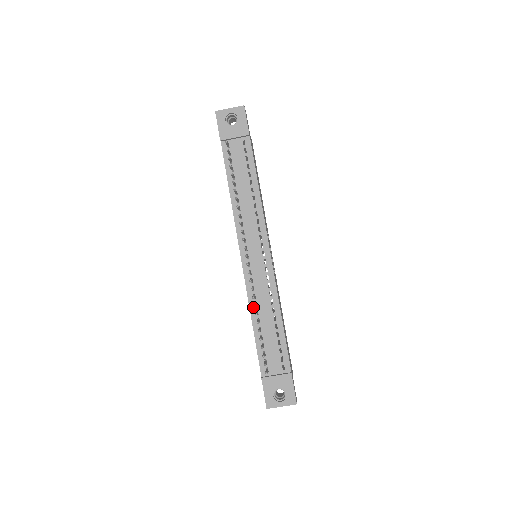
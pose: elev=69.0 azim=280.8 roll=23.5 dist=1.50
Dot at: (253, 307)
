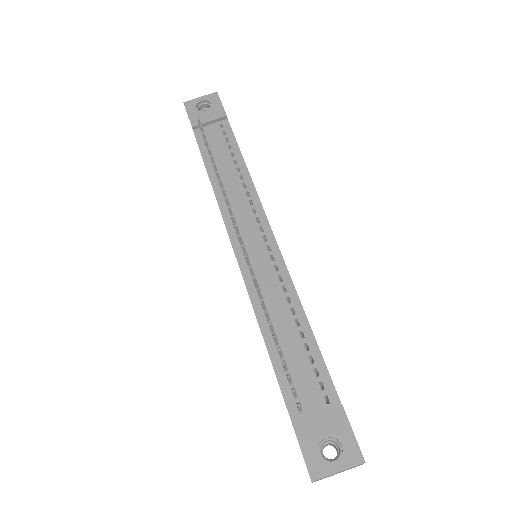
Dot at: (260, 312)
